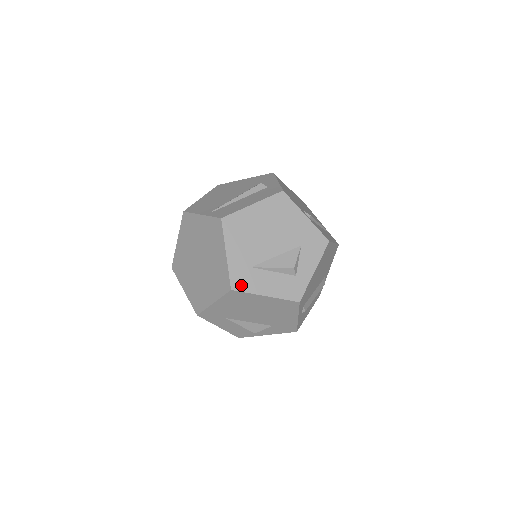
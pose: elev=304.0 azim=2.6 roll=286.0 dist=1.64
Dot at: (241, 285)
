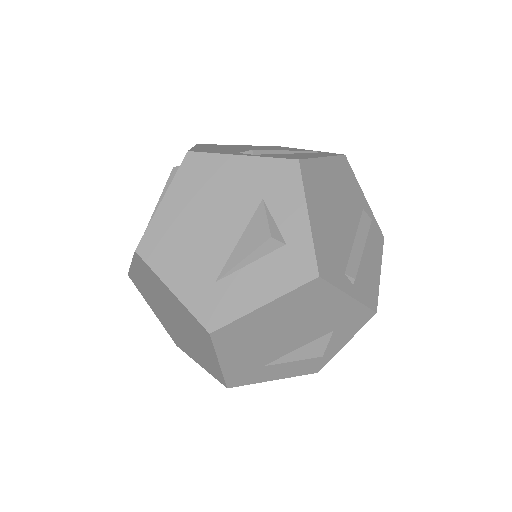
Dot at: (218, 317)
